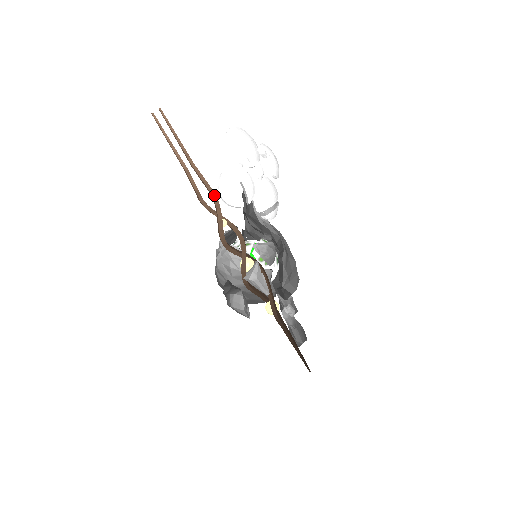
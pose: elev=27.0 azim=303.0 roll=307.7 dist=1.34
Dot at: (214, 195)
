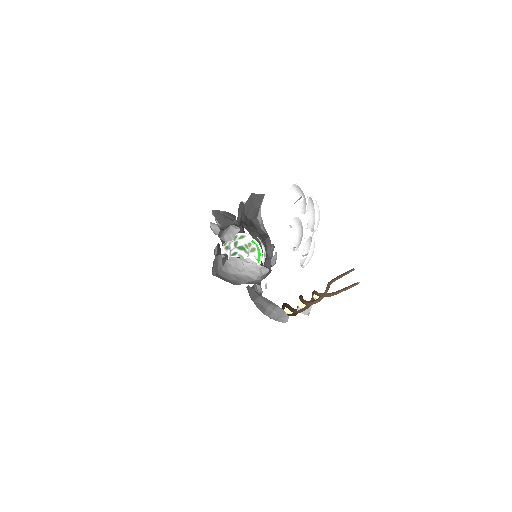
Dot at: occluded
